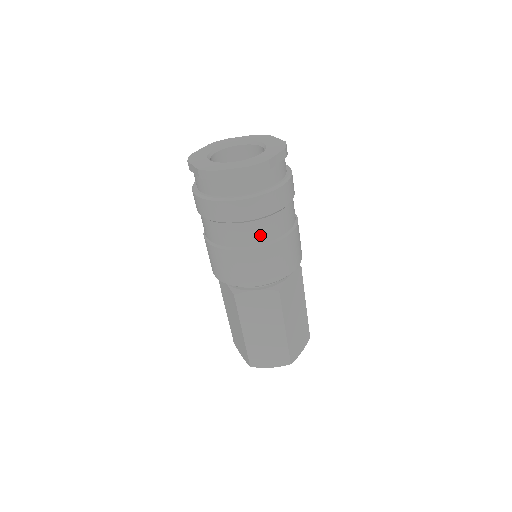
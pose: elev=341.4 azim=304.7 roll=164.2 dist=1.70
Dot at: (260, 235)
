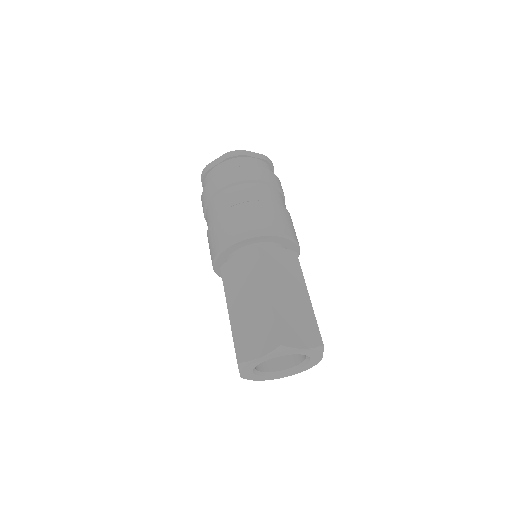
Dot at: (236, 197)
